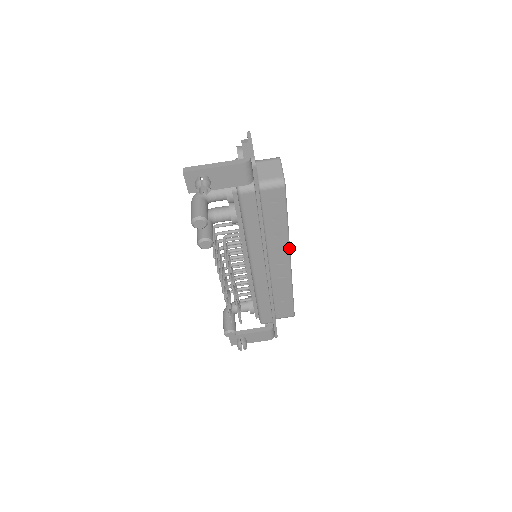
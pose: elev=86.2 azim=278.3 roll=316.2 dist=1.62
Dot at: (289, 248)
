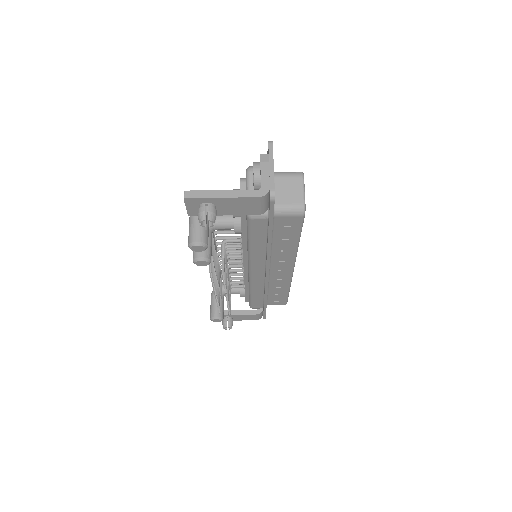
Dot at: (295, 260)
